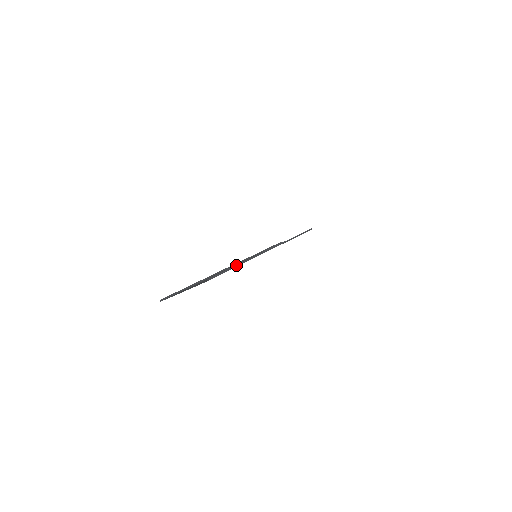
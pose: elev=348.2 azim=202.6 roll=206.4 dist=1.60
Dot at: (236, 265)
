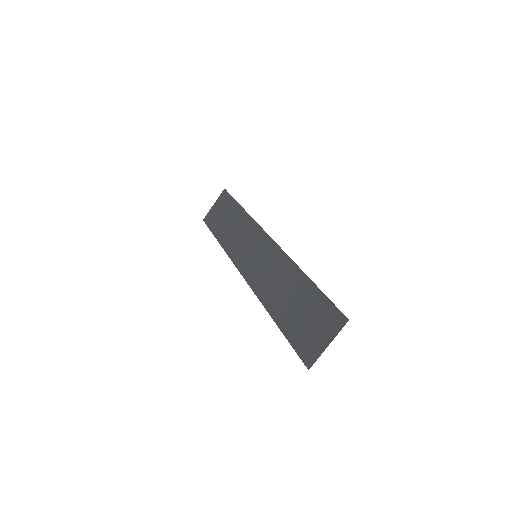
Dot at: (314, 284)
